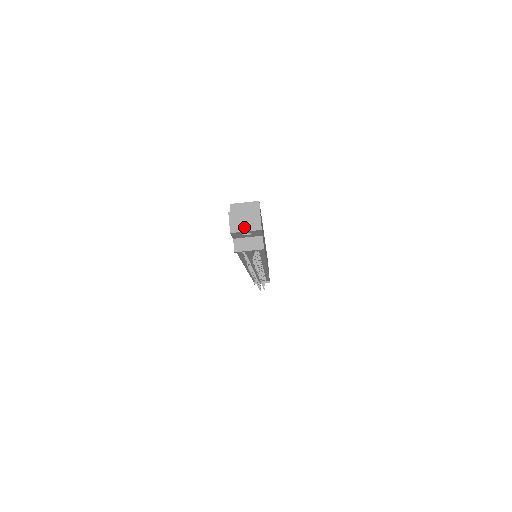
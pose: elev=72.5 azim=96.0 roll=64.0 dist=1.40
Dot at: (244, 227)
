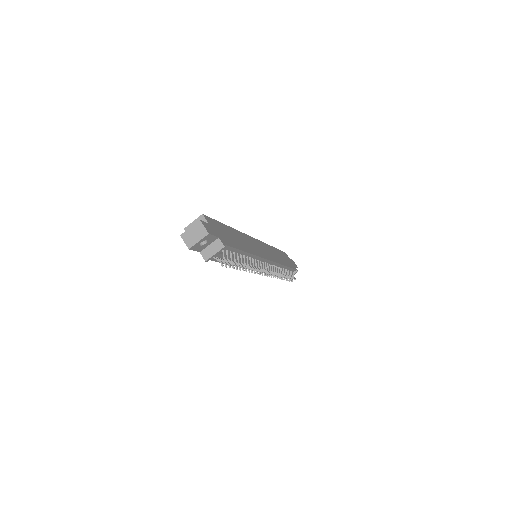
Dot at: (196, 239)
